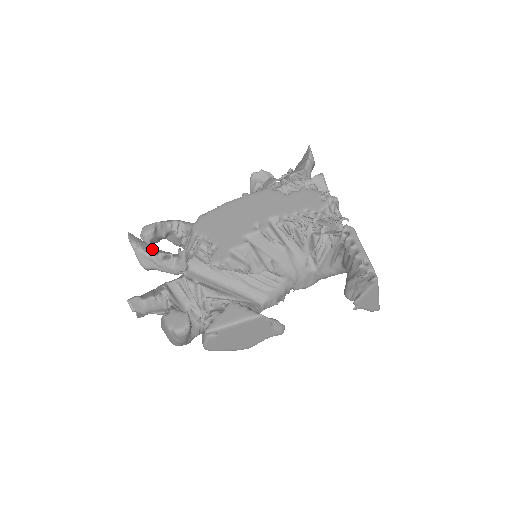
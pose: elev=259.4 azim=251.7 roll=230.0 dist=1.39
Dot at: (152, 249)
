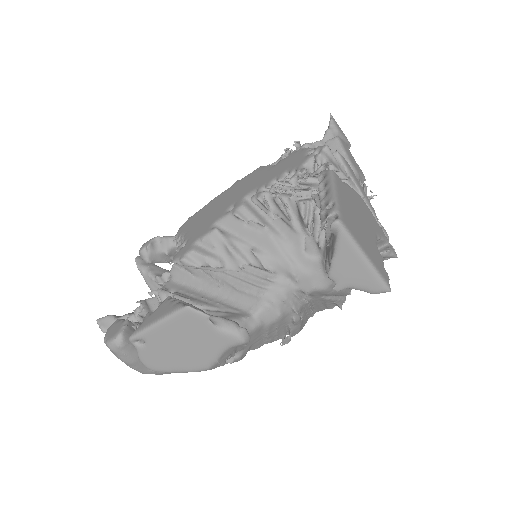
Dot at: (163, 272)
